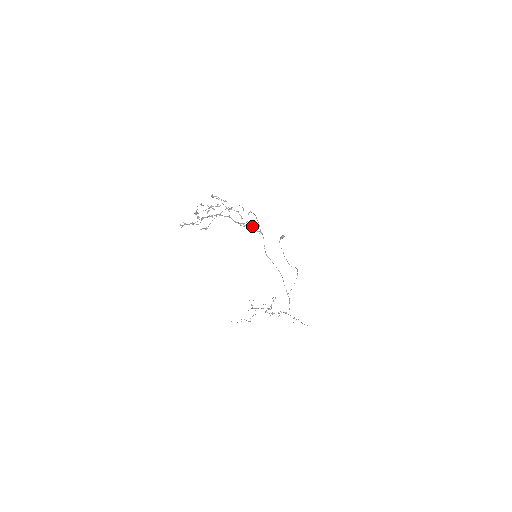
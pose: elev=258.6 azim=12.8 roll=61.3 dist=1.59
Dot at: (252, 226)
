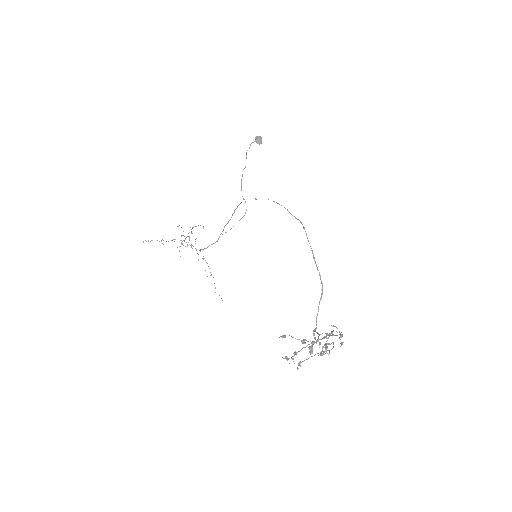
Dot at: occluded
